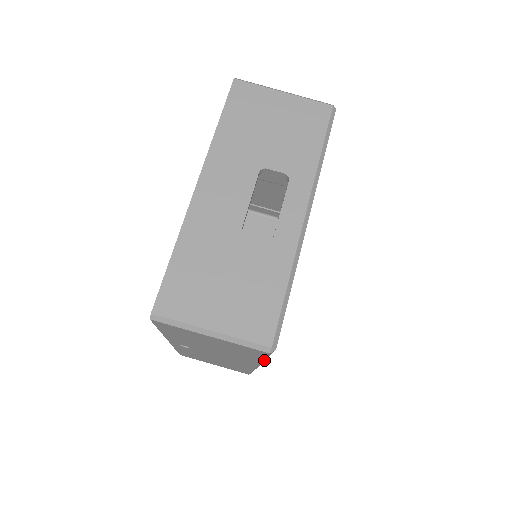
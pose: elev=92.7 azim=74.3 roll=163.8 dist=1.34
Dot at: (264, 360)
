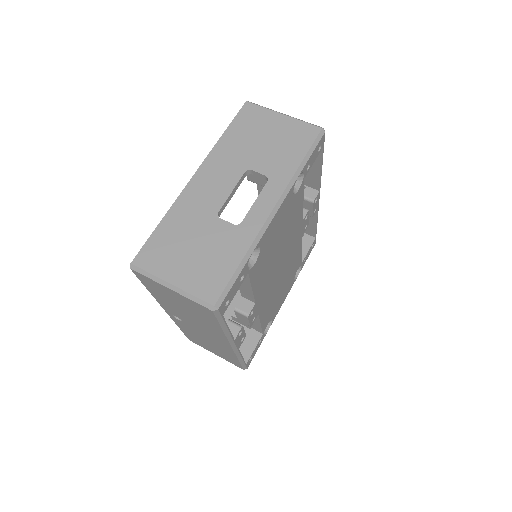
Dot at: (229, 334)
